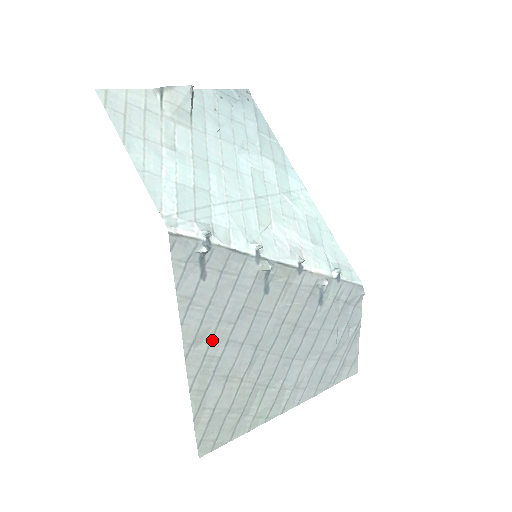
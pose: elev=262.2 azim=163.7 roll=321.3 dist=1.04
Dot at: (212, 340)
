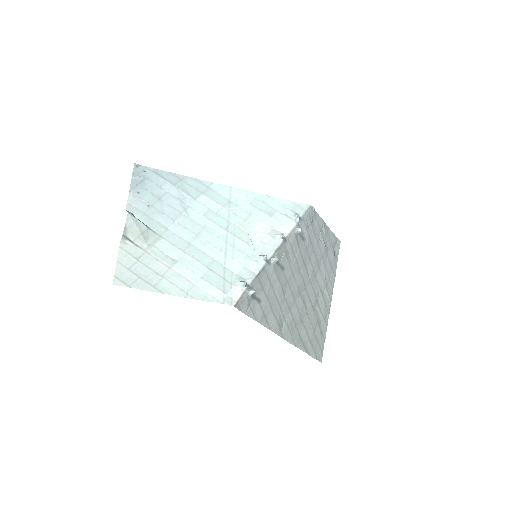
Dot at: (284, 317)
